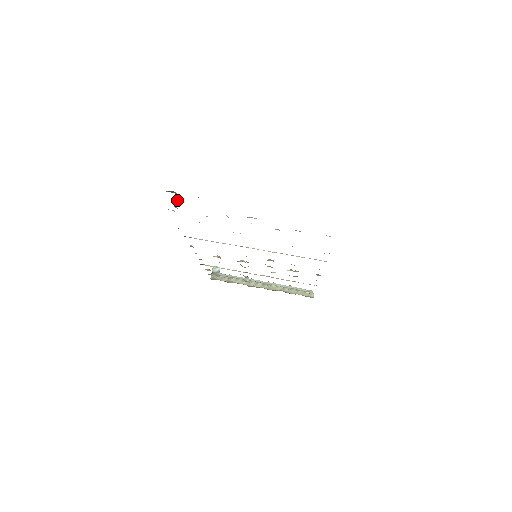
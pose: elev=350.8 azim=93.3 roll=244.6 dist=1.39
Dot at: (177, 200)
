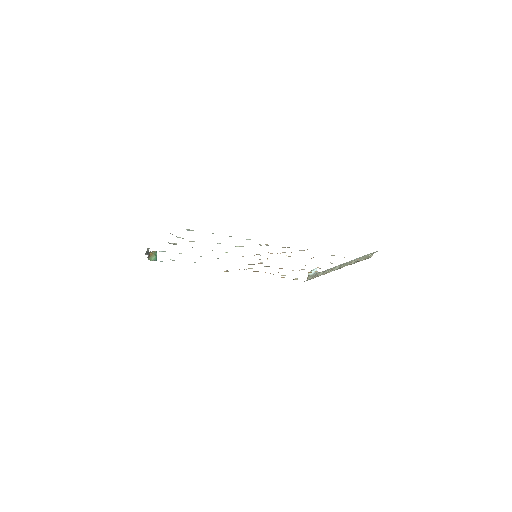
Dot at: (152, 256)
